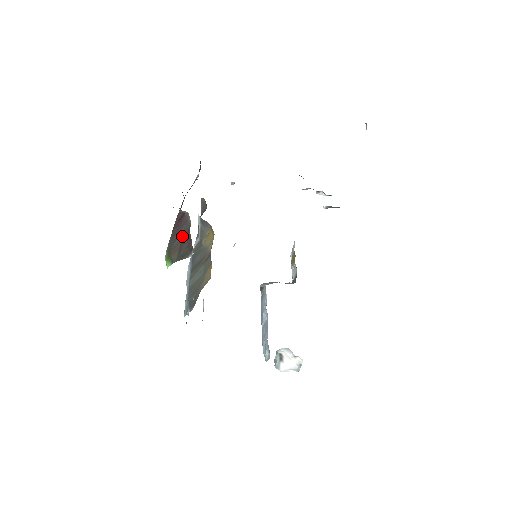
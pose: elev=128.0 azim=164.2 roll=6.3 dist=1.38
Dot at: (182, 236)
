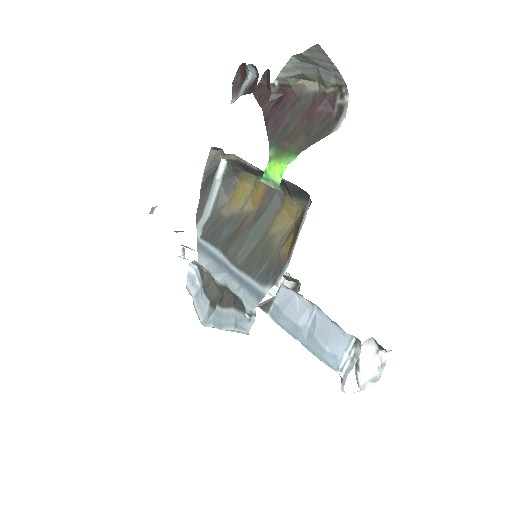
Dot at: (301, 115)
